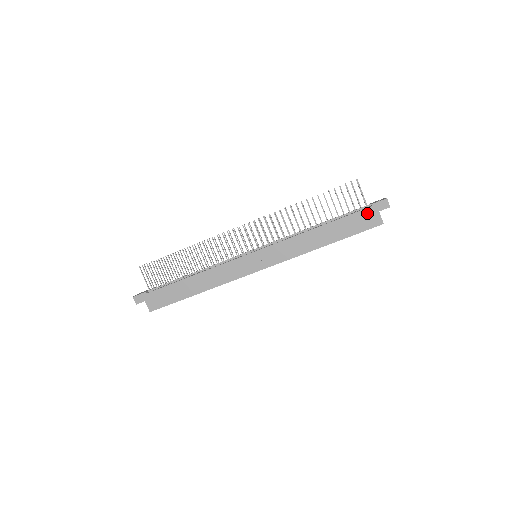
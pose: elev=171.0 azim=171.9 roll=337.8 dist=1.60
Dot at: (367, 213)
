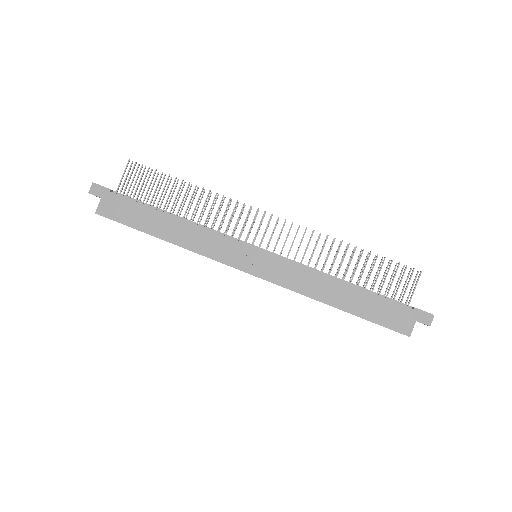
Dot at: (403, 312)
